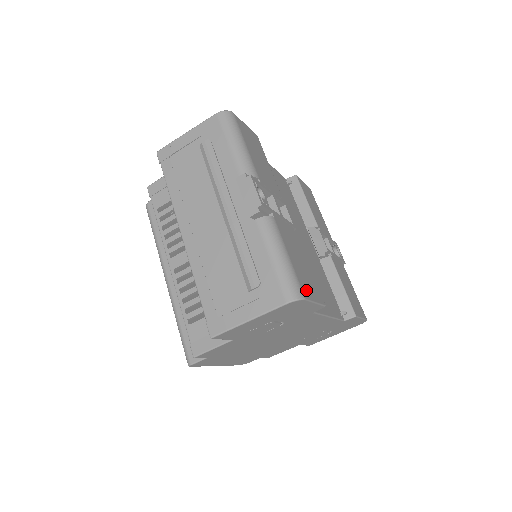
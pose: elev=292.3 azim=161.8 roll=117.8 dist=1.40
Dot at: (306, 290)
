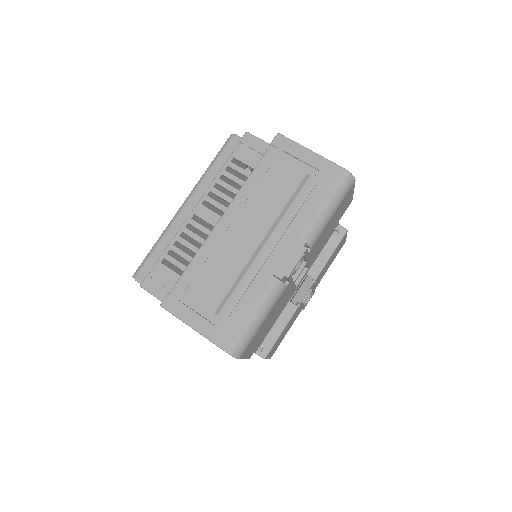
Dot at: (248, 350)
